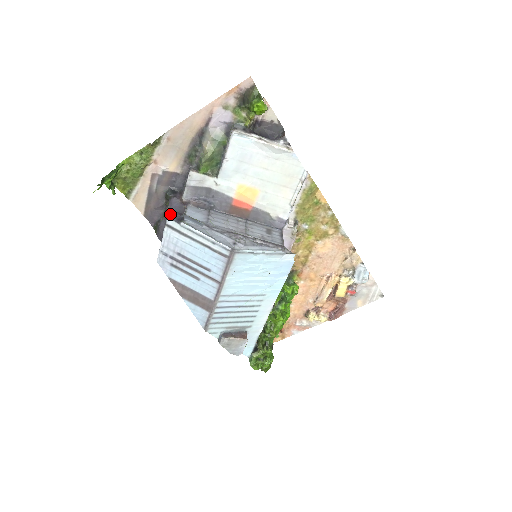
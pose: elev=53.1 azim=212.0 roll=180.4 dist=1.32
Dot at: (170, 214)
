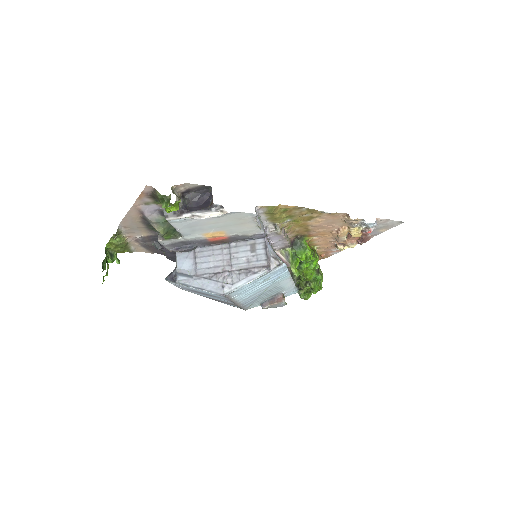
Dot at: (169, 255)
